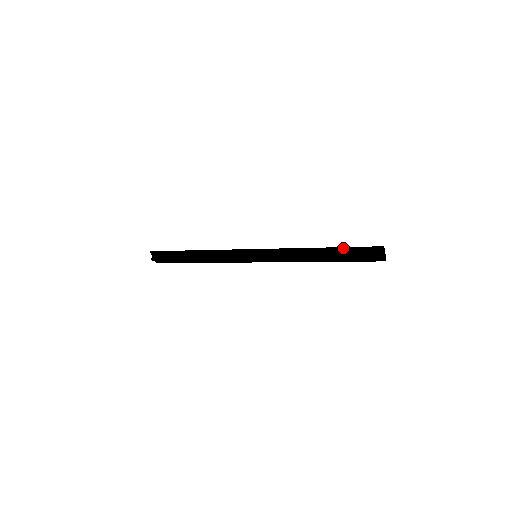
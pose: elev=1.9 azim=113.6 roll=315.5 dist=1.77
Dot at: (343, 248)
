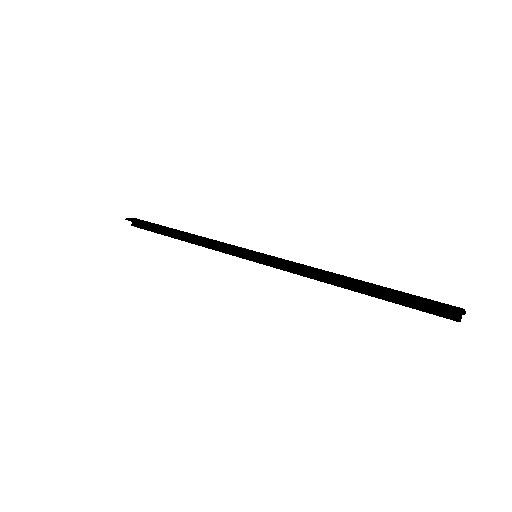
Dot at: (384, 293)
